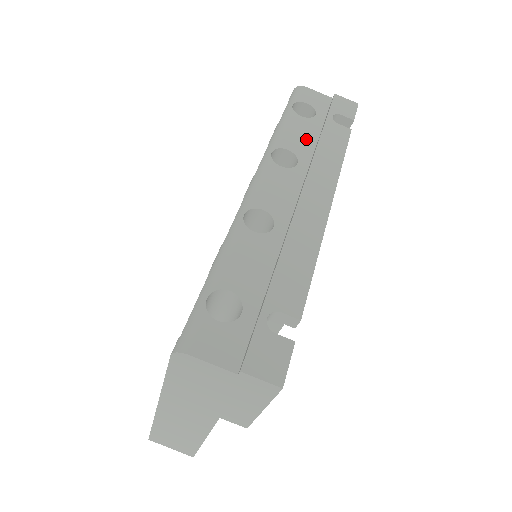
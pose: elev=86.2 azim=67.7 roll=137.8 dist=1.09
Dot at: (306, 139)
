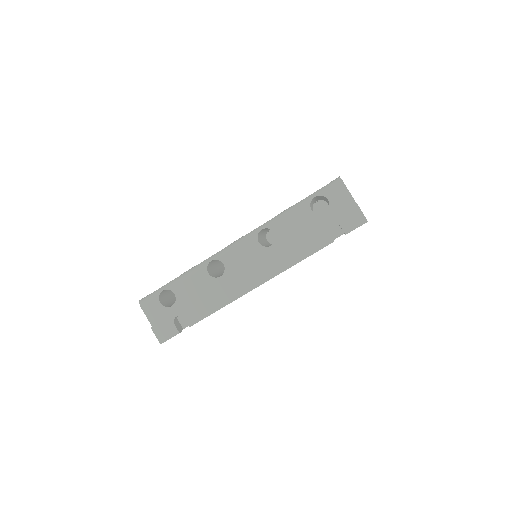
Dot at: (295, 230)
